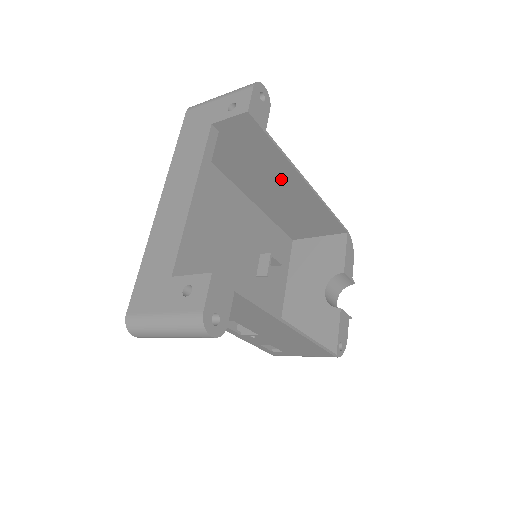
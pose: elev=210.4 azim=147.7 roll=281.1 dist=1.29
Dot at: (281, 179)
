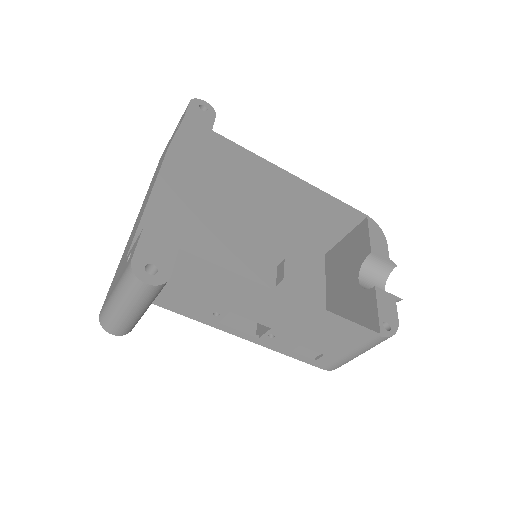
Dot at: (260, 179)
